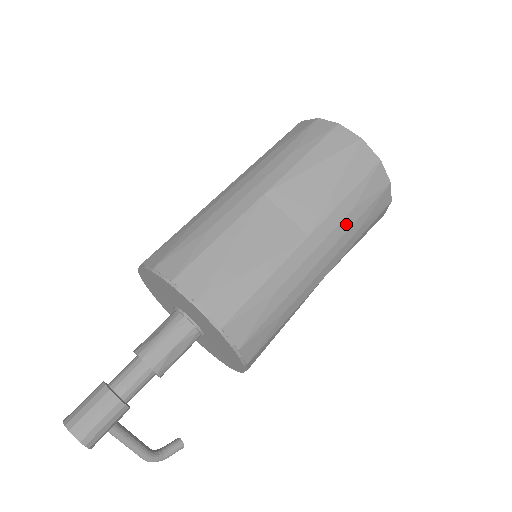
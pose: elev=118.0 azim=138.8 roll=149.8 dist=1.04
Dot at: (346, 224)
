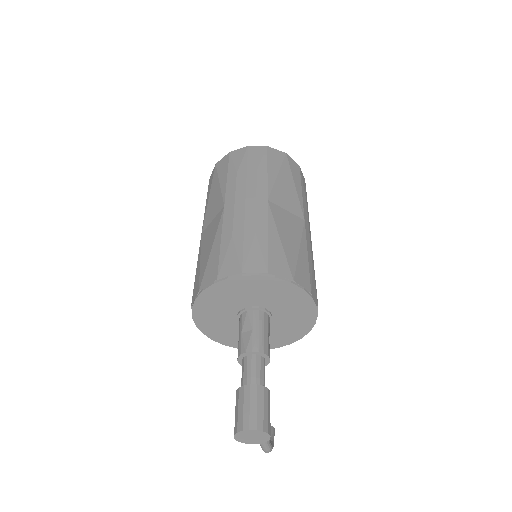
Dot at: (307, 210)
